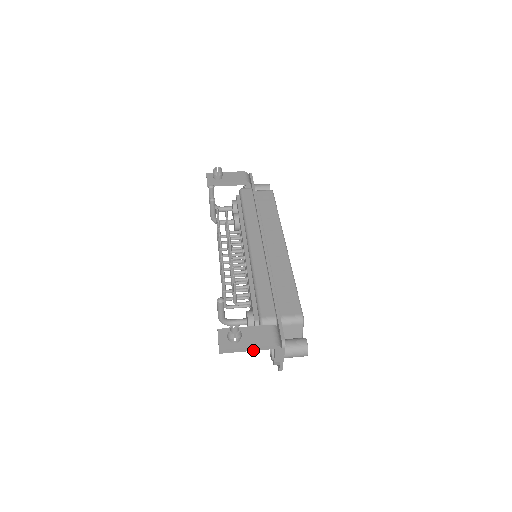
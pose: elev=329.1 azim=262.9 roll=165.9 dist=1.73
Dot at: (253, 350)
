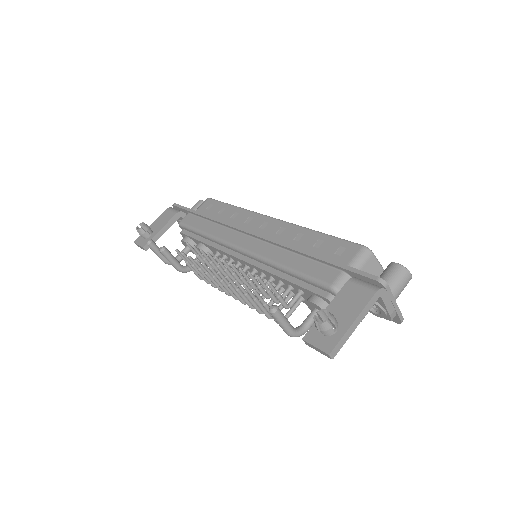
Dot at: (361, 320)
